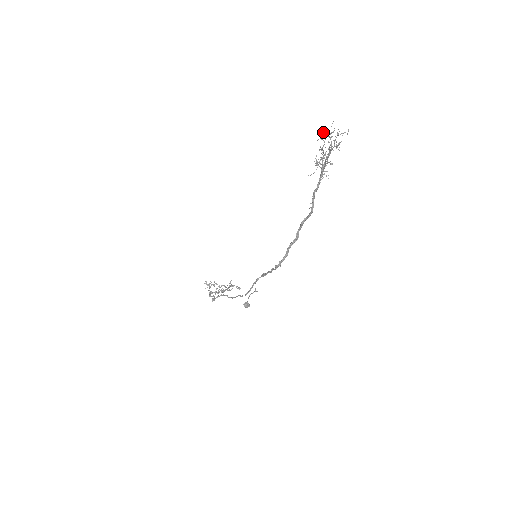
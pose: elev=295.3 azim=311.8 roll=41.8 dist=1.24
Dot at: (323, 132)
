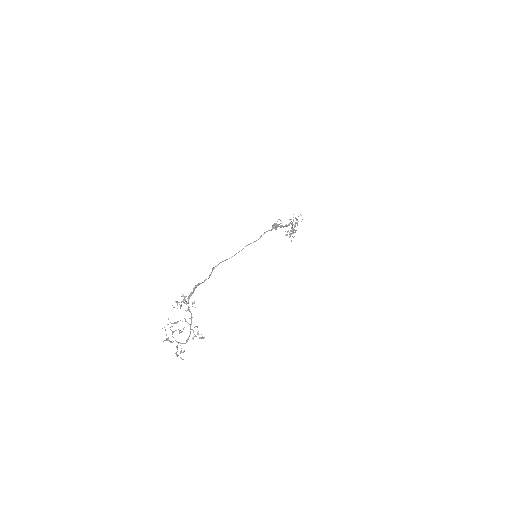
Dot at: occluded
